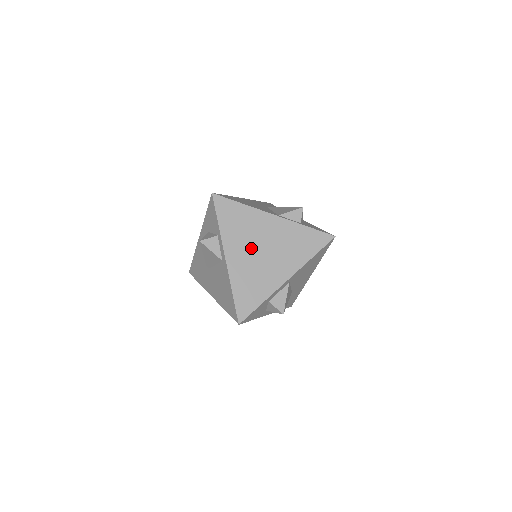
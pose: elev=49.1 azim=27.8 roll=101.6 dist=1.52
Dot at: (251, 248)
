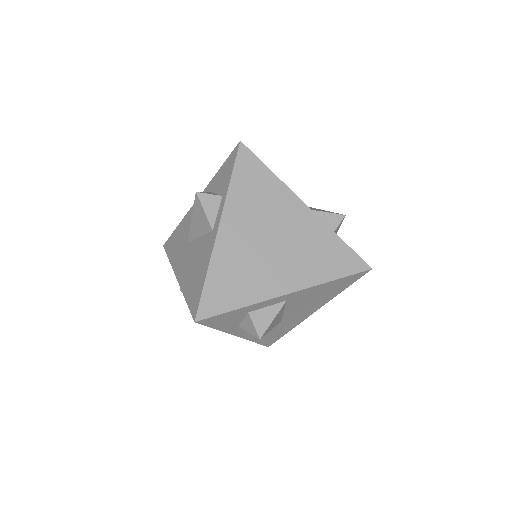
Dot at: (258, 230)
